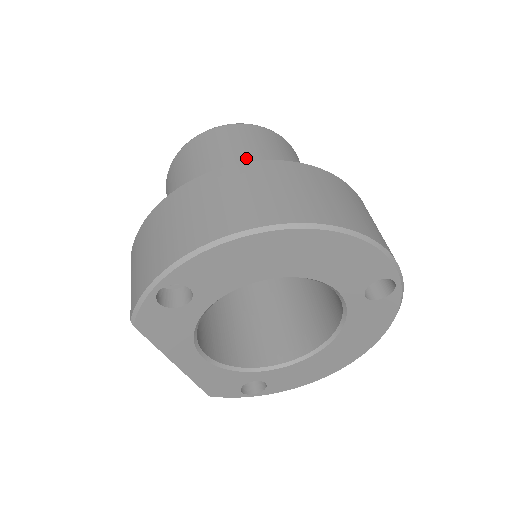
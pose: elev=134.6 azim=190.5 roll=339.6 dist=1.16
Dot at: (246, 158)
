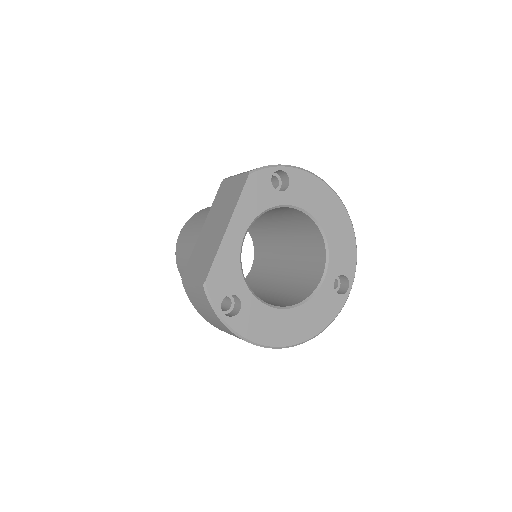
Dot at: occluded
